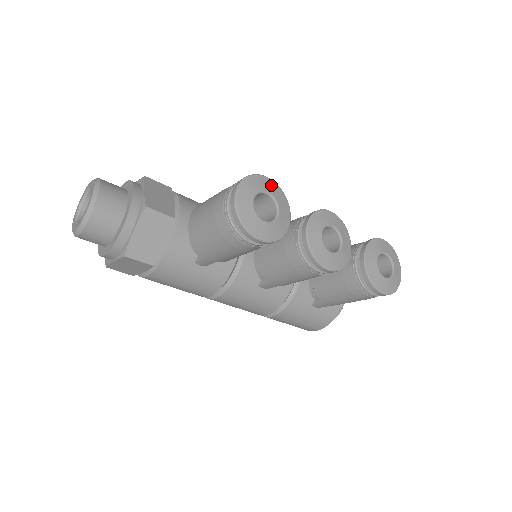
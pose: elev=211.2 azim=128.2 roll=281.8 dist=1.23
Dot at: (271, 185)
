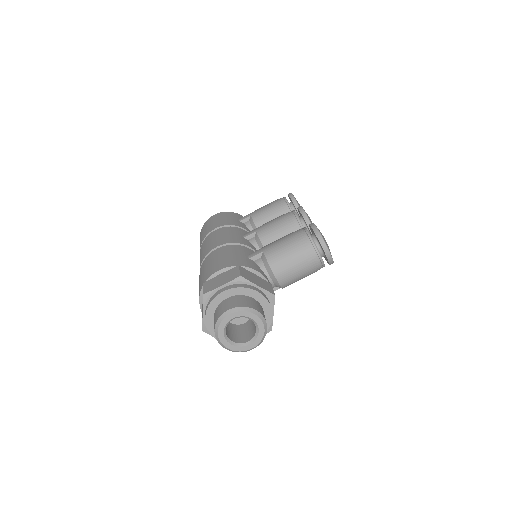
Dot at: occluded
